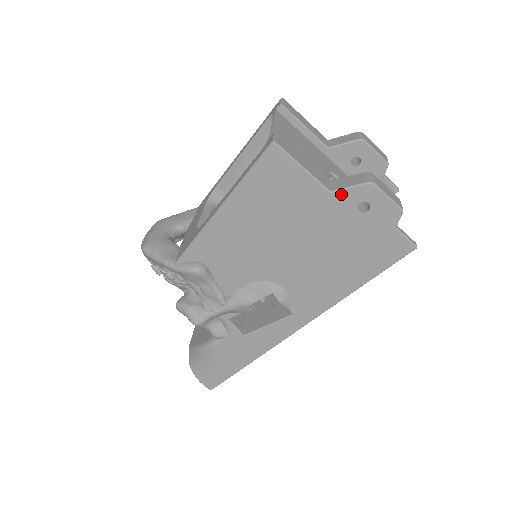
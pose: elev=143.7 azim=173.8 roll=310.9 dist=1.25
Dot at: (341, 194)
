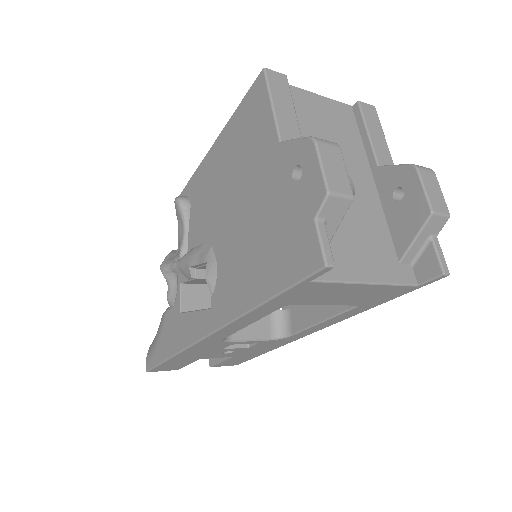
Dot at: (286, 147)
